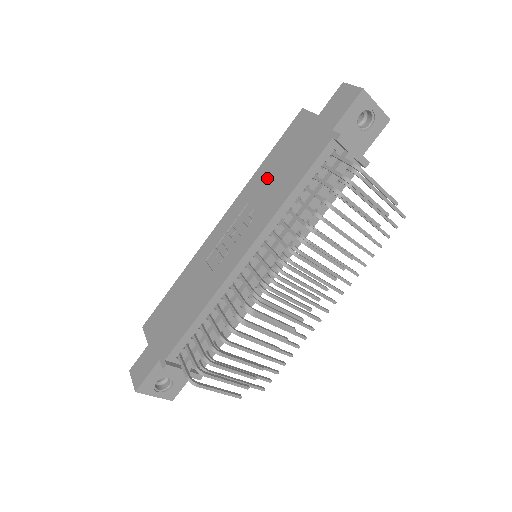
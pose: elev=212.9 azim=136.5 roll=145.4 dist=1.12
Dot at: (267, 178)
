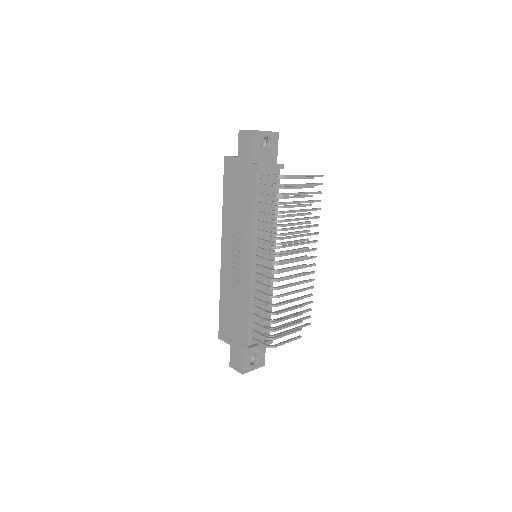
Dot at: (233, 210)
